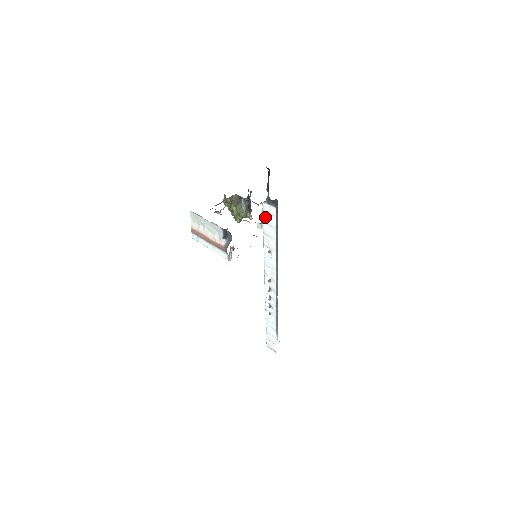
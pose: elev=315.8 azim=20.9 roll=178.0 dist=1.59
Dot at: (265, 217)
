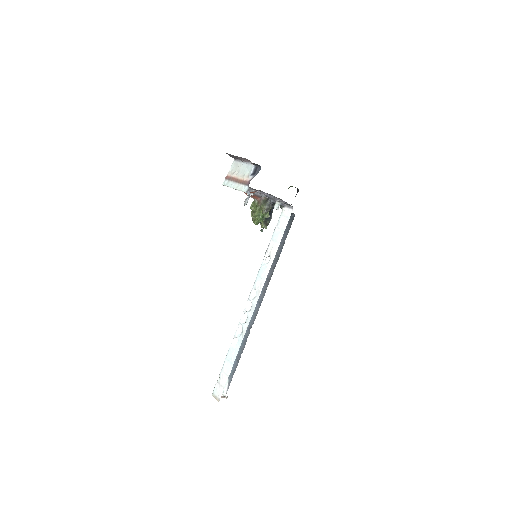
Dot at: (280, 221)
